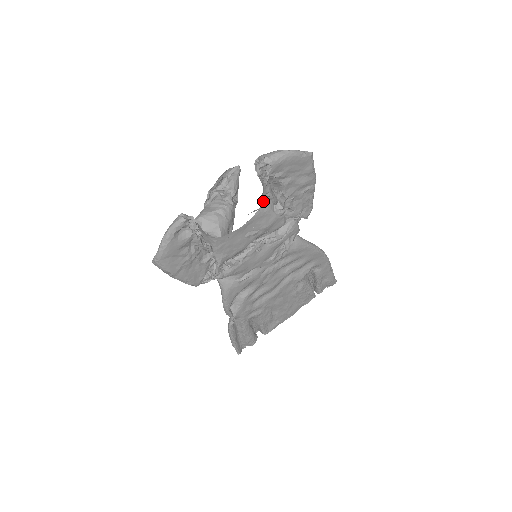
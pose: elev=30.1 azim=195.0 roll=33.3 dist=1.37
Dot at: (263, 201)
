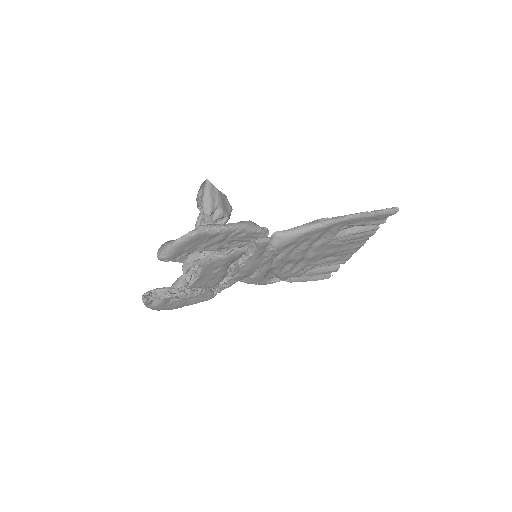
Dot at: occluded
